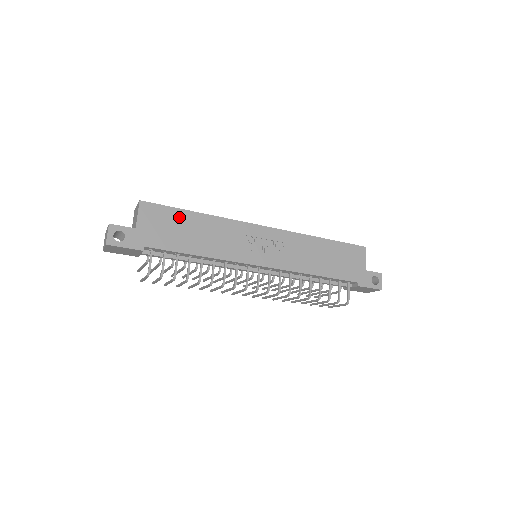
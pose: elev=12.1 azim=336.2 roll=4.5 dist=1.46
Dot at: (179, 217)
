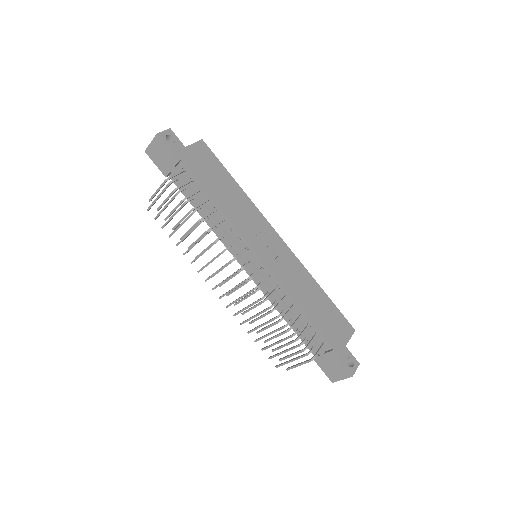
Dot at: (221, 171)
